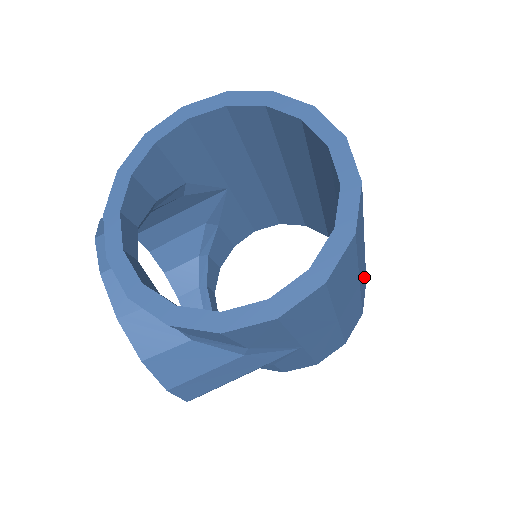
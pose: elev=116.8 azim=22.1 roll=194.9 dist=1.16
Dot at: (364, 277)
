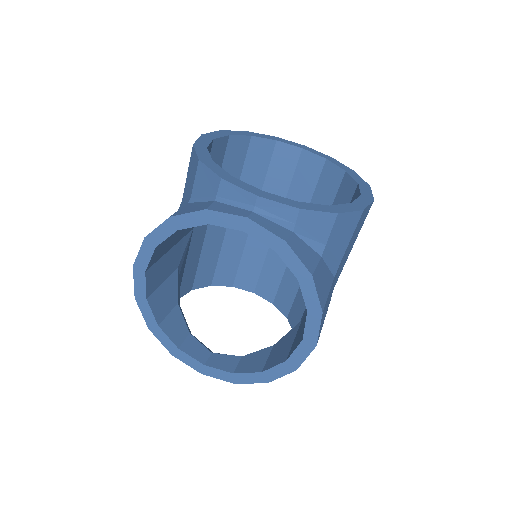
Dot at: occluded
